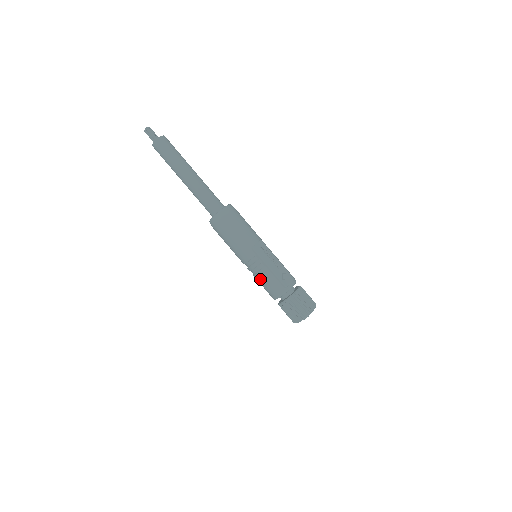
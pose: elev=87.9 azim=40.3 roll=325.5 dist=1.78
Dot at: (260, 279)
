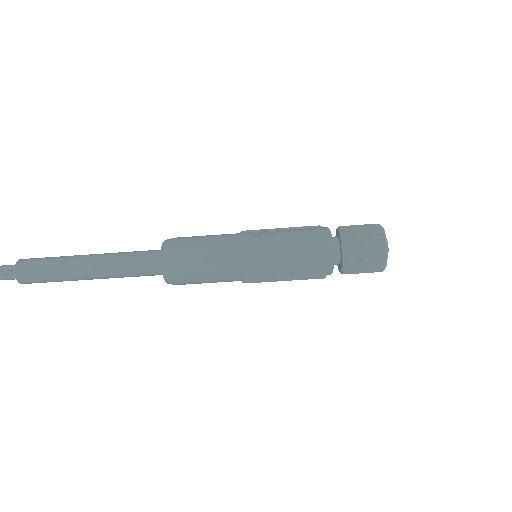
Dot at: occluded
